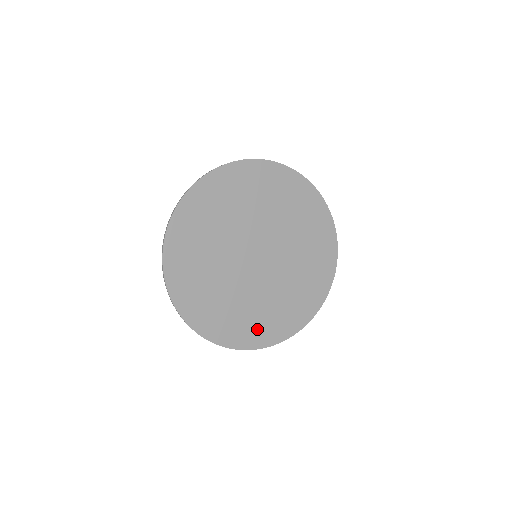
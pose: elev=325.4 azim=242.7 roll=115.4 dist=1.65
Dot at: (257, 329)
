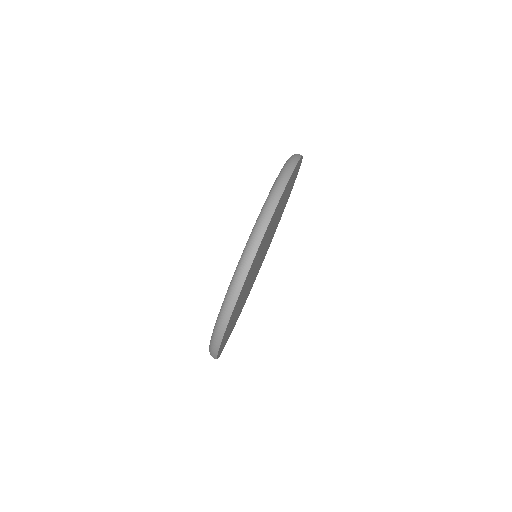
Dot at: (228, 335)
